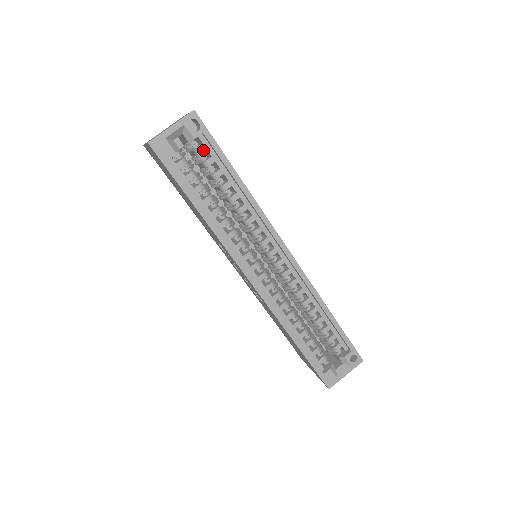
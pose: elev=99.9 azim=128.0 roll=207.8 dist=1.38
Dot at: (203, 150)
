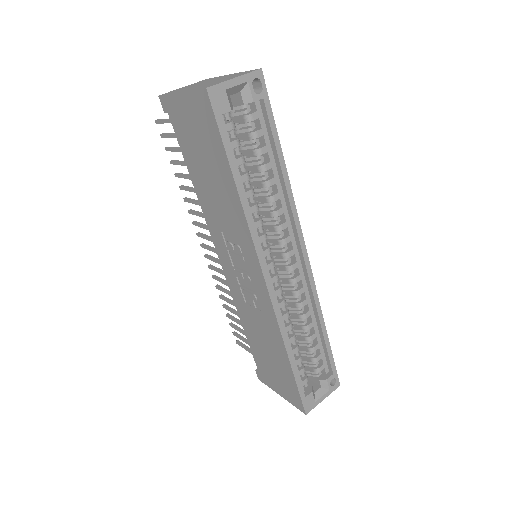
Dot at: (255, 118)
